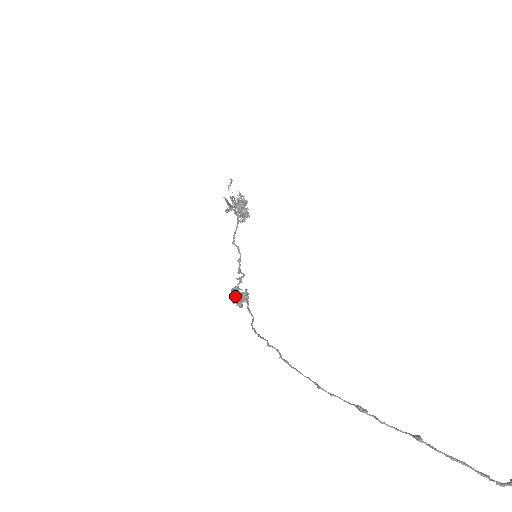
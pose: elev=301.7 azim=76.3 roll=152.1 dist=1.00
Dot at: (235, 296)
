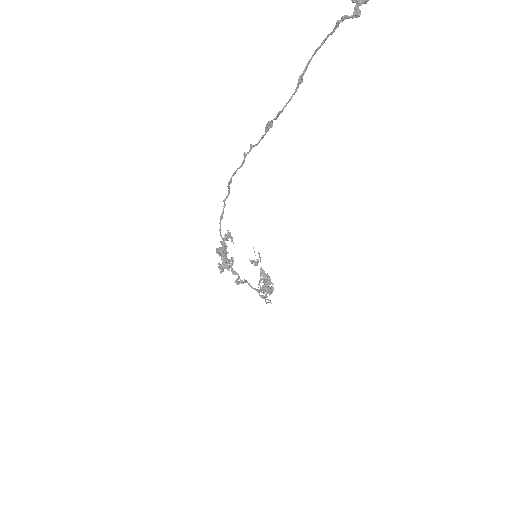
Dot at: (221, 249)
